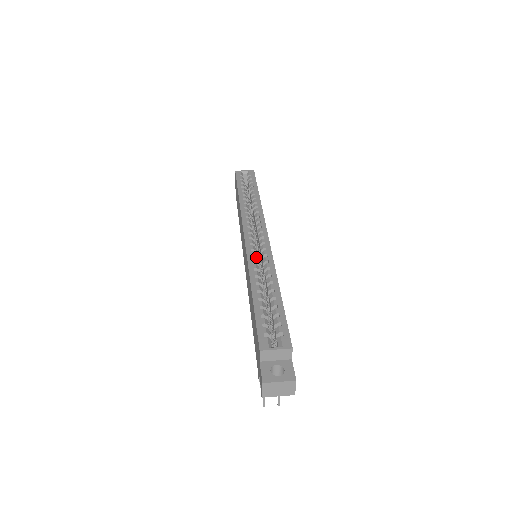
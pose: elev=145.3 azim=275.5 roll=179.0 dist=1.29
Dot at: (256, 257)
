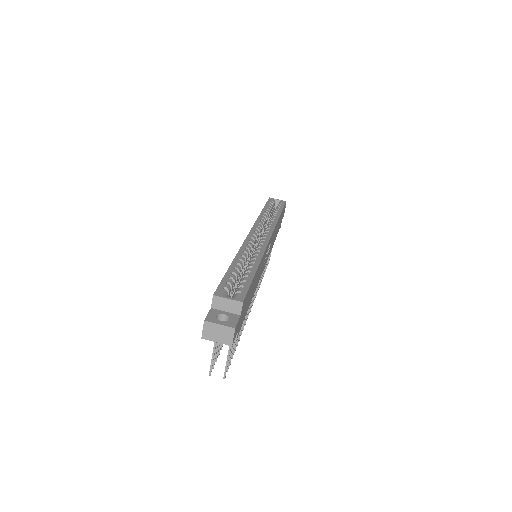
Dot at: (251, 247)
